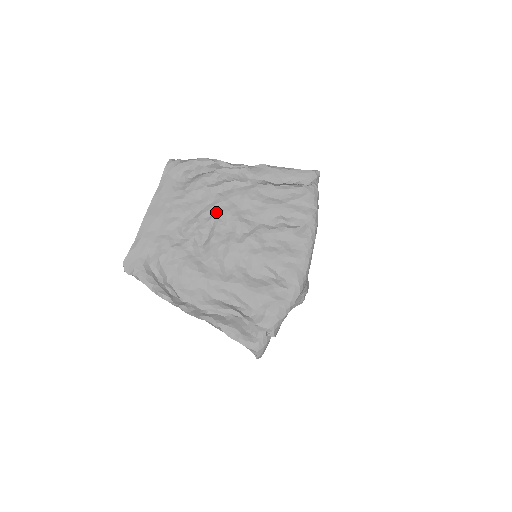
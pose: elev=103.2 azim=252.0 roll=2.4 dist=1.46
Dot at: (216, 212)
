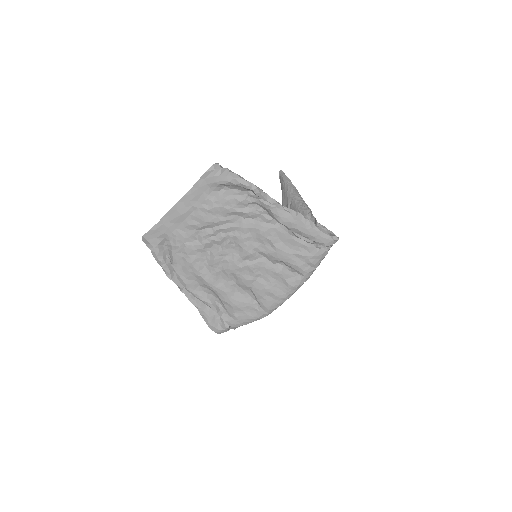
Dot at: (232, 233)
